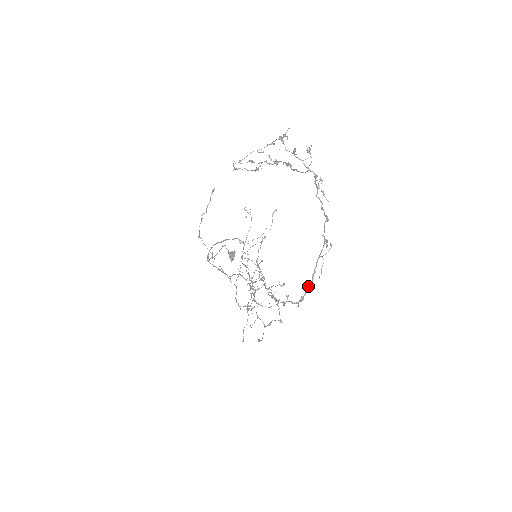
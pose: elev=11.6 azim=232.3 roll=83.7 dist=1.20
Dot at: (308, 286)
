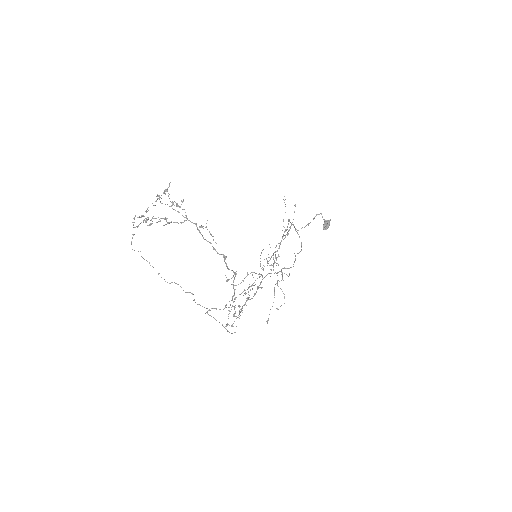
Dot at: (234, 306)
